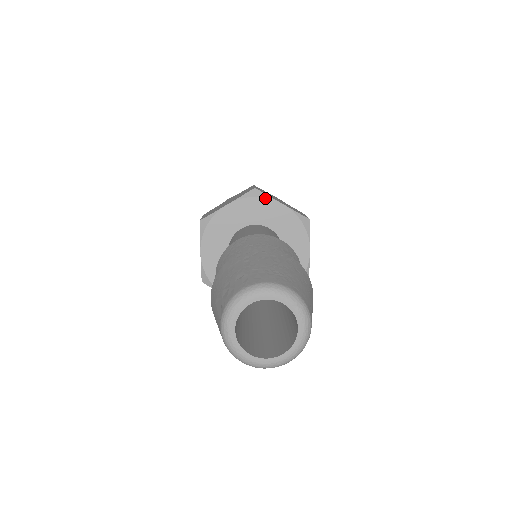
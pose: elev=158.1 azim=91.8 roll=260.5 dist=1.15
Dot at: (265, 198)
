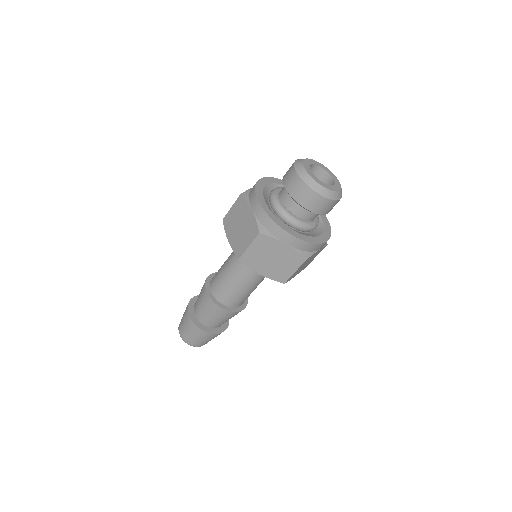
Dot at: (247, 265)
